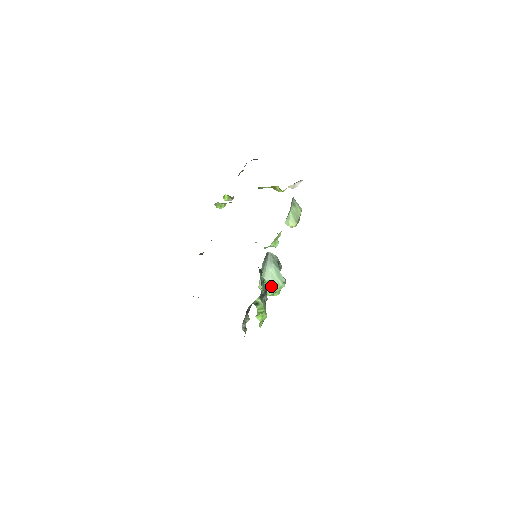
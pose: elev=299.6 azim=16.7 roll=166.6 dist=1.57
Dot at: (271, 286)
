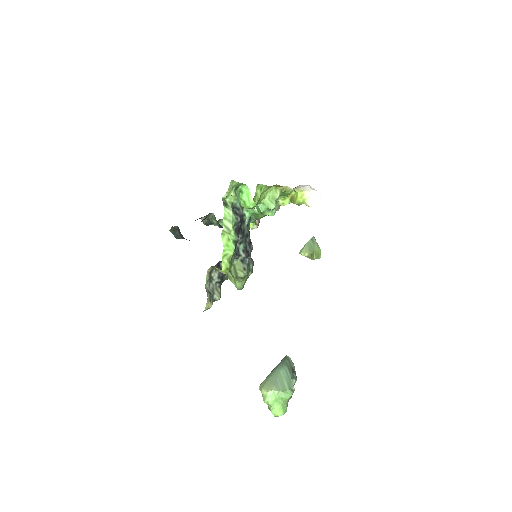
Dot at: (274, 387)
